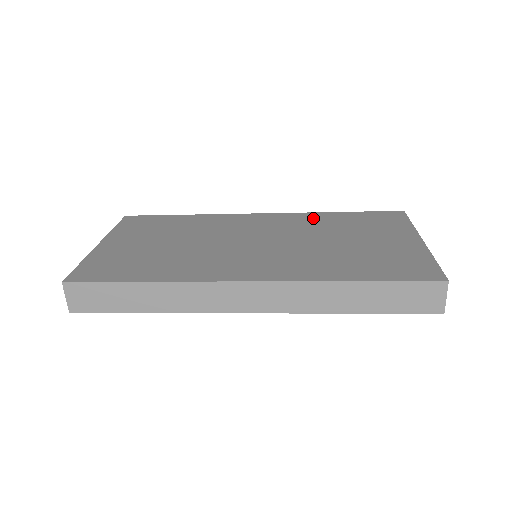
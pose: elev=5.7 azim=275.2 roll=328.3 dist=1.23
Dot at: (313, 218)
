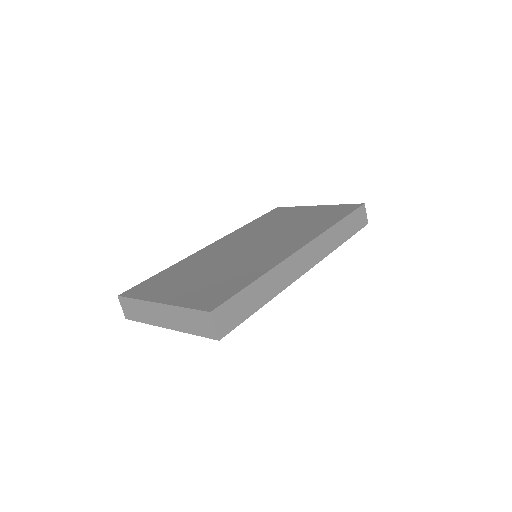
Dot at: (247, 229)
